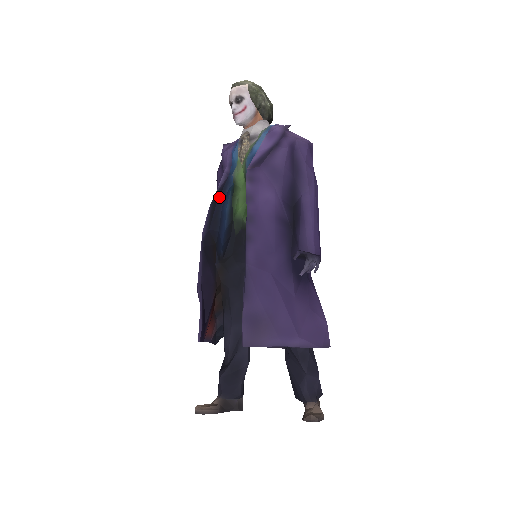
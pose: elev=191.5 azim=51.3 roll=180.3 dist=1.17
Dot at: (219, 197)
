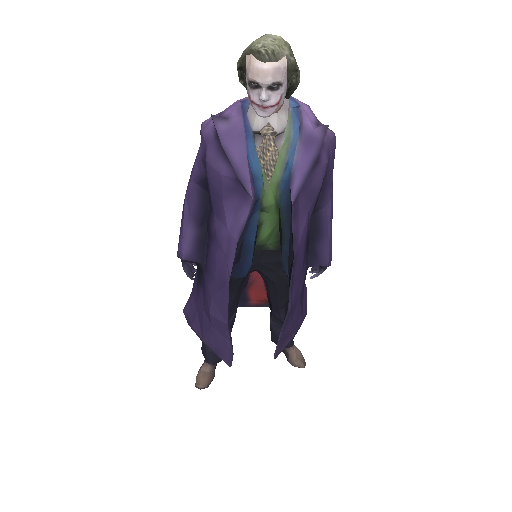
Dot at: (241, 225)
